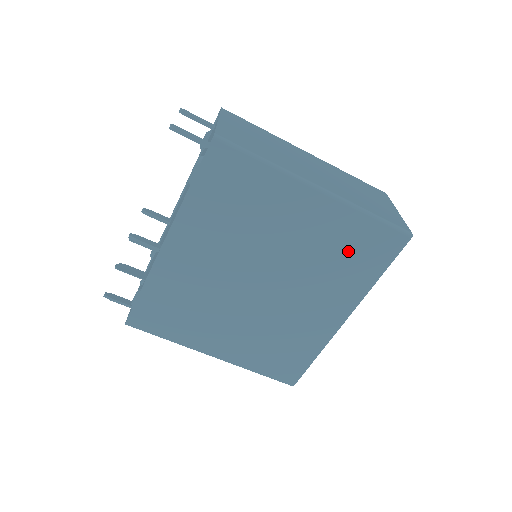
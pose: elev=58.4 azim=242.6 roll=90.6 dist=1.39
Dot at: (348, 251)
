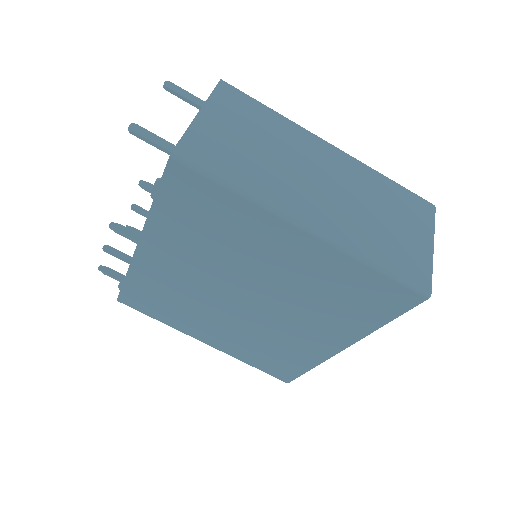
Dot at: (345, 295)
